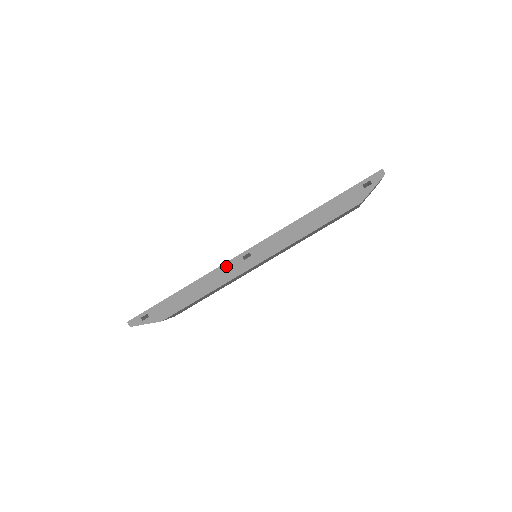
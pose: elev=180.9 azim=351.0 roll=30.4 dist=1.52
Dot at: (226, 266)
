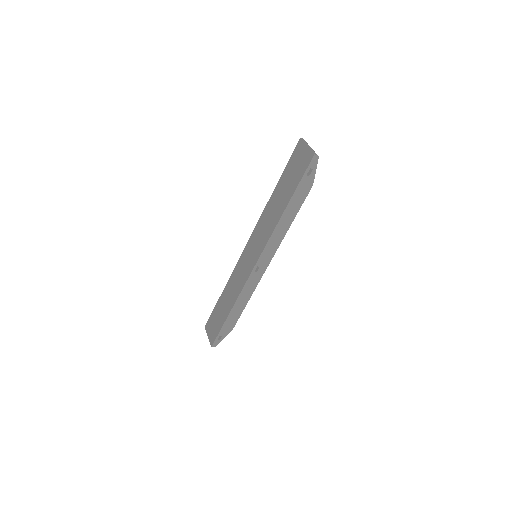
Dot at: (248, 283)
